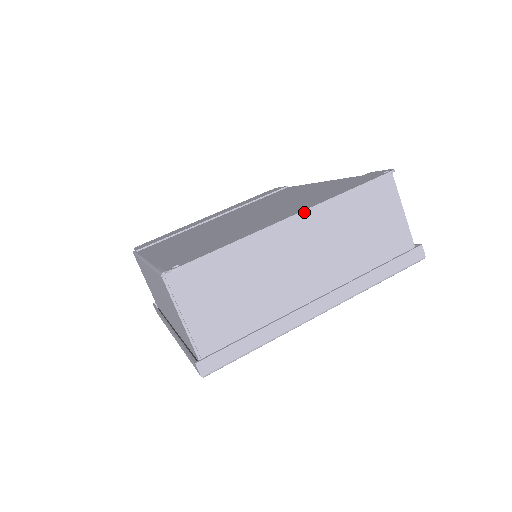
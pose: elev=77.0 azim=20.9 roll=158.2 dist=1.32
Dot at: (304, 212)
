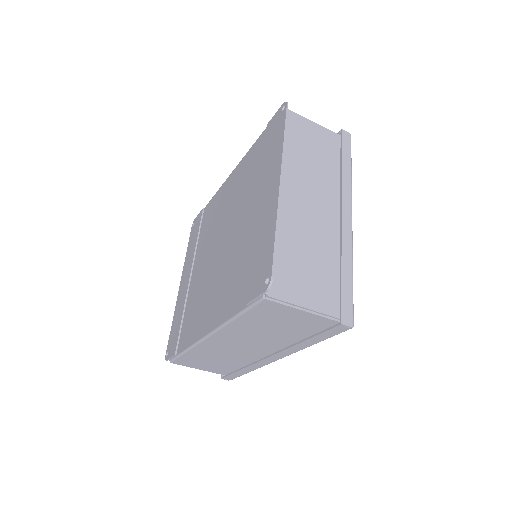
Dot at: (282, 172)
